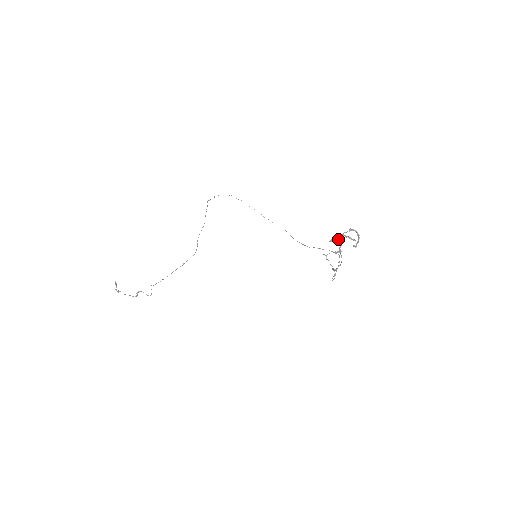
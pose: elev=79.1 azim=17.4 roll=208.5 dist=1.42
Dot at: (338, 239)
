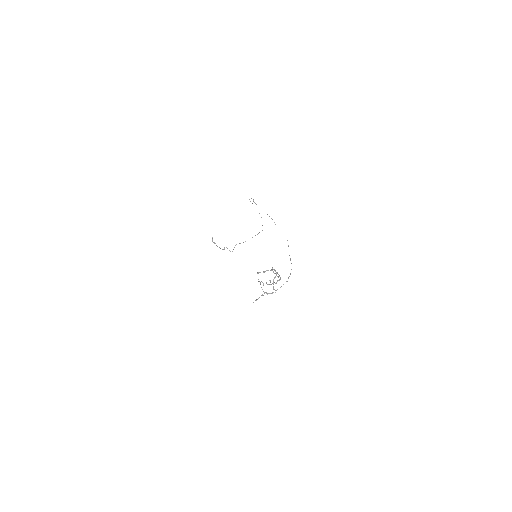
Dot at: occluded
